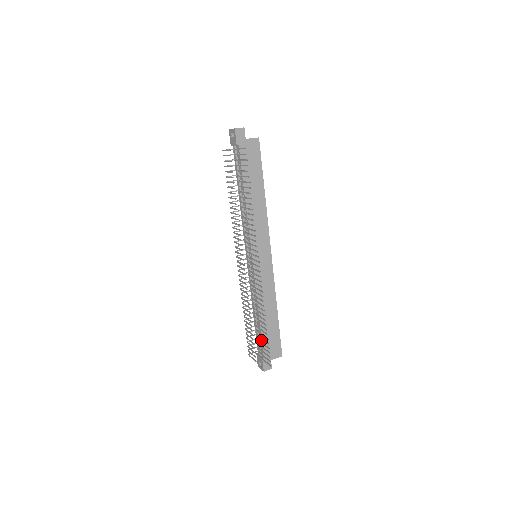
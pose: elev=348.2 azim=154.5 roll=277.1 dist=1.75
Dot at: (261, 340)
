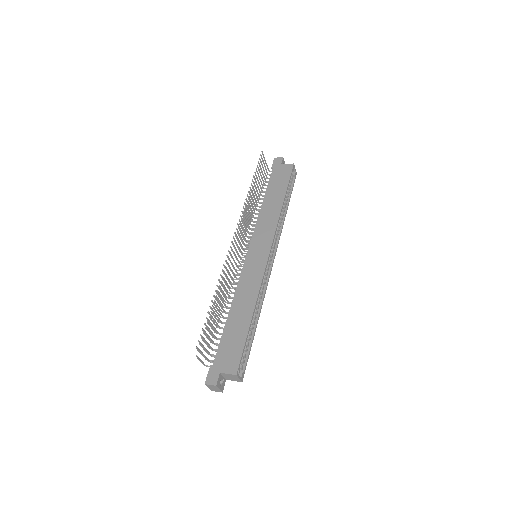
Dot at: (220, 342)
